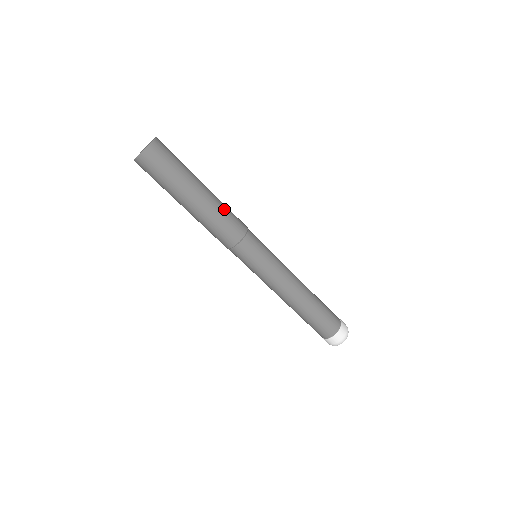
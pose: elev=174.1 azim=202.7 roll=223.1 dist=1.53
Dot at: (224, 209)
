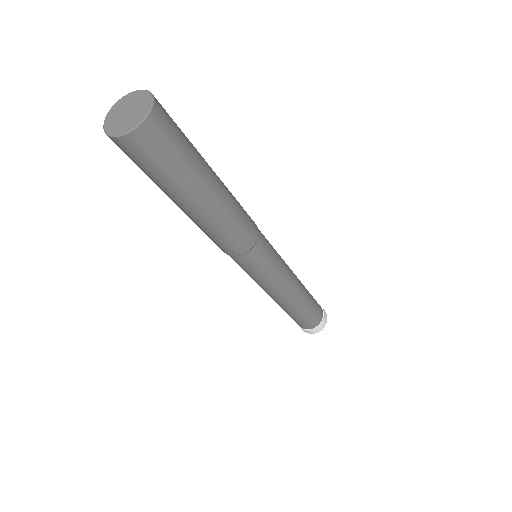
Dot at: occluded
